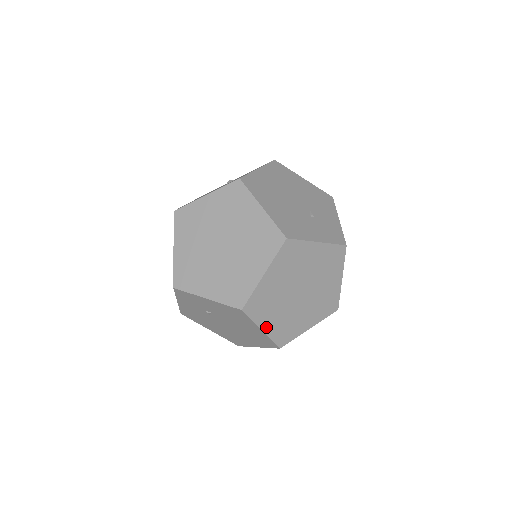
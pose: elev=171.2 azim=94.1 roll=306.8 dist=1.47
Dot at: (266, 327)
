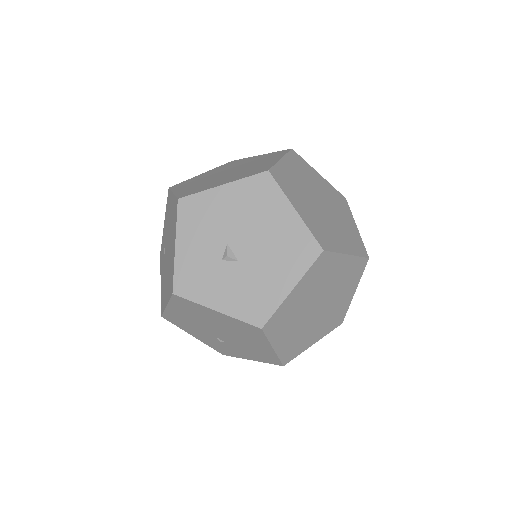
Dot at: (179, 191)
